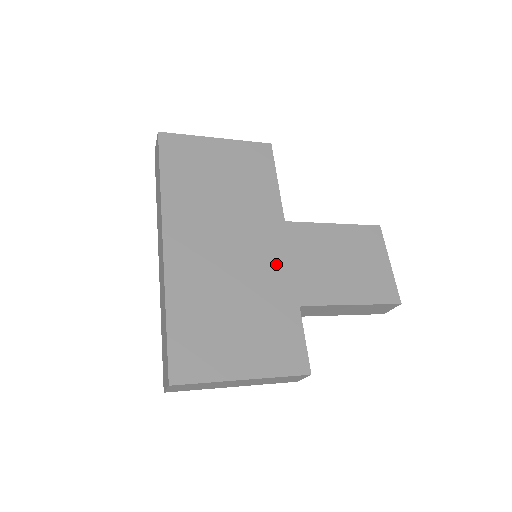
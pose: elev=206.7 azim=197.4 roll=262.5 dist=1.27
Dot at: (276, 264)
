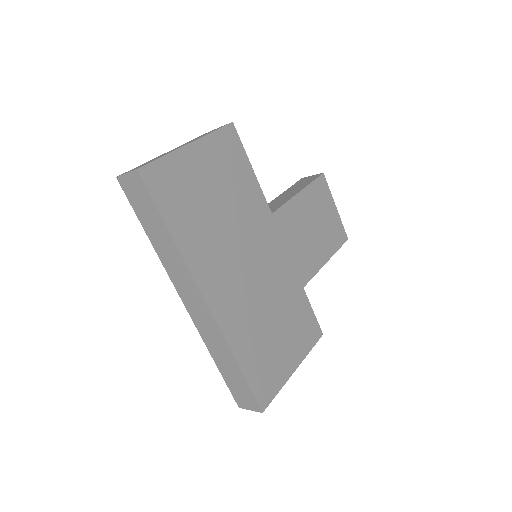
Dot at: (281, 262)
